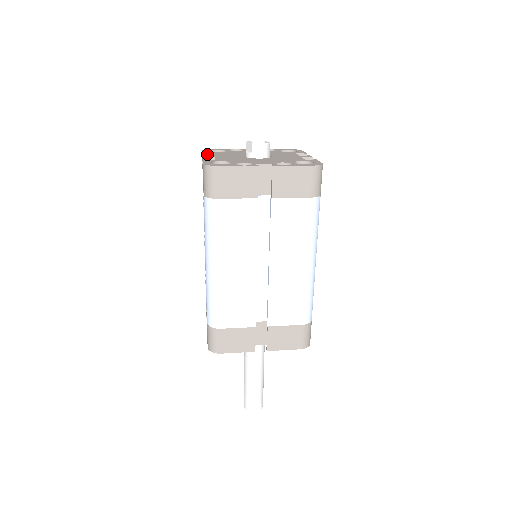
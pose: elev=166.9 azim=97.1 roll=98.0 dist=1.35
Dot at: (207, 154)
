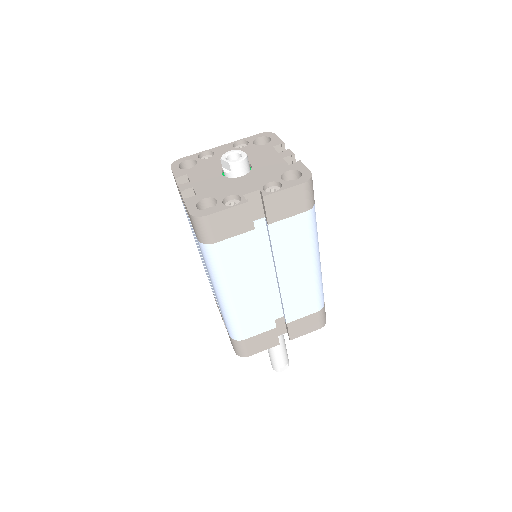
Dot at: (180, 177)
